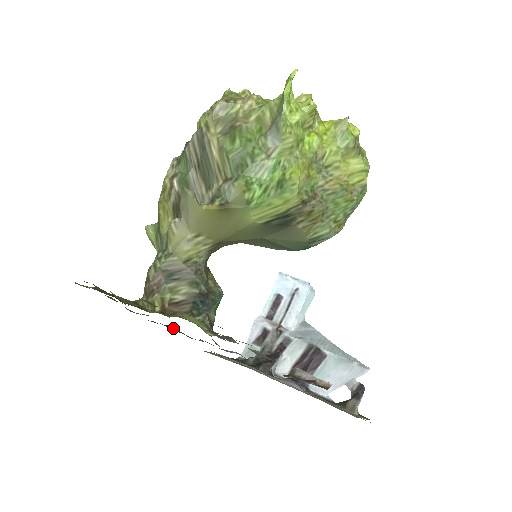
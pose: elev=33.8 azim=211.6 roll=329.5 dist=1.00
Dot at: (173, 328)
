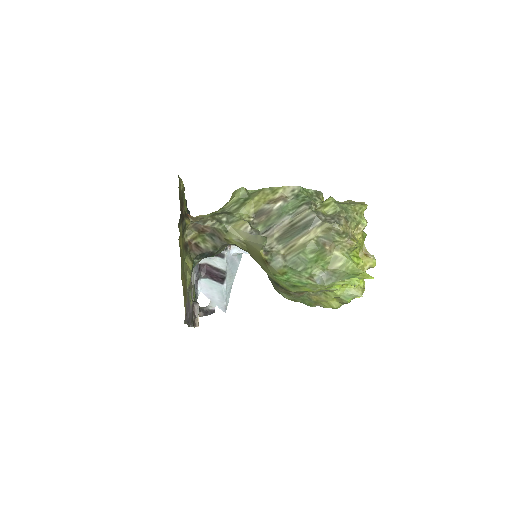
Dot at: occluded
